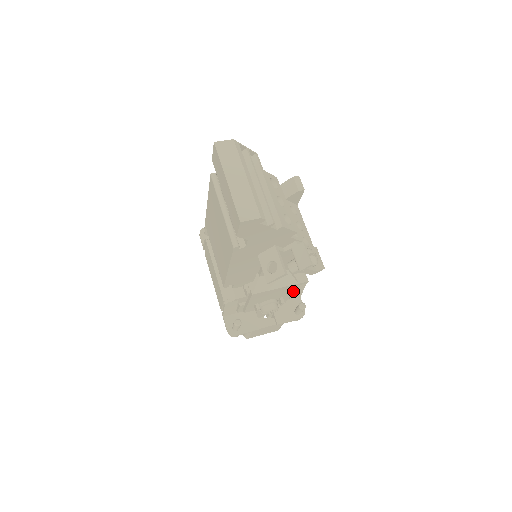
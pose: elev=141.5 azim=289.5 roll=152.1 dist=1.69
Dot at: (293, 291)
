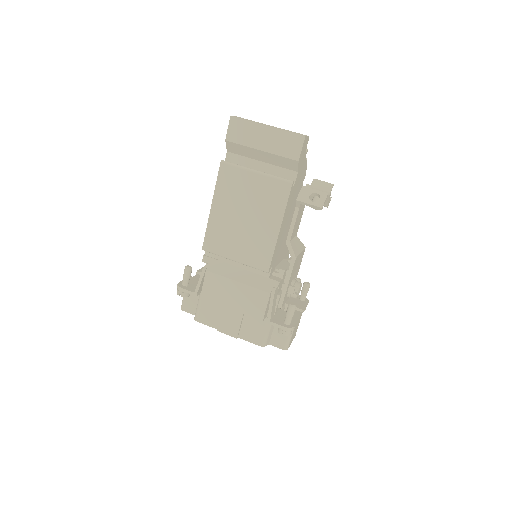
Dot at: occluded
